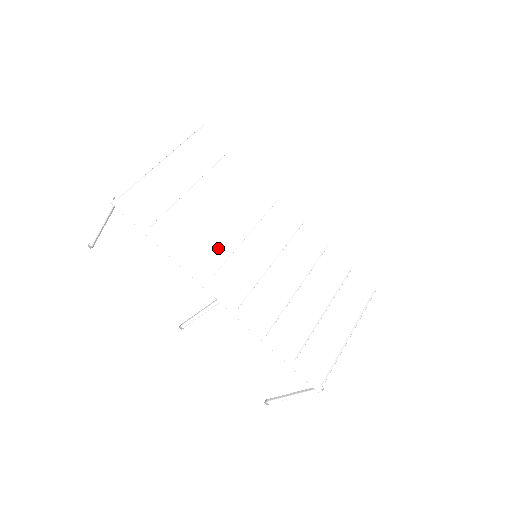
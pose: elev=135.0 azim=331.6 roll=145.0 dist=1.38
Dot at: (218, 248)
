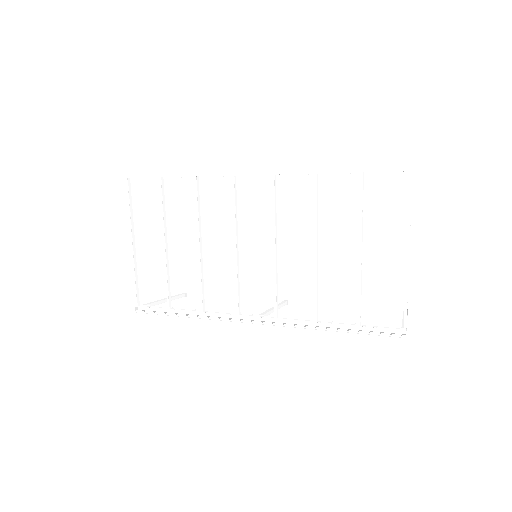
Dot at: (222, 281)
